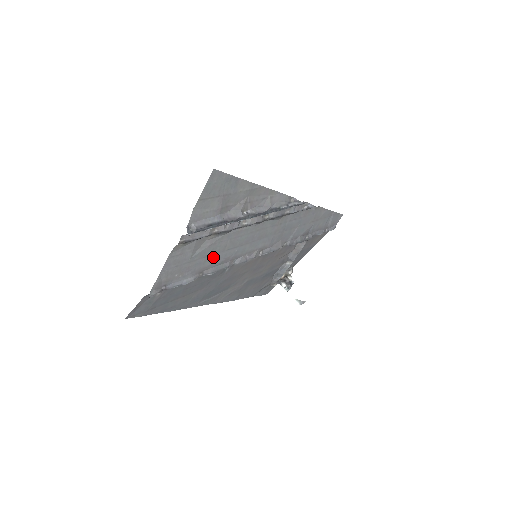
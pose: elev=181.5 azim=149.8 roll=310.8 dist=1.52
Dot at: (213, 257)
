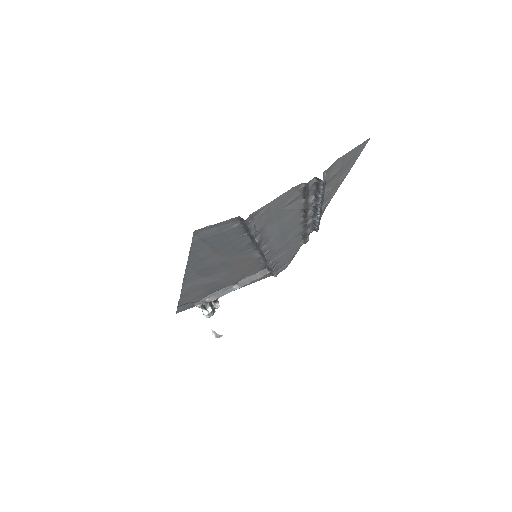
Dot at: (275, 225)
